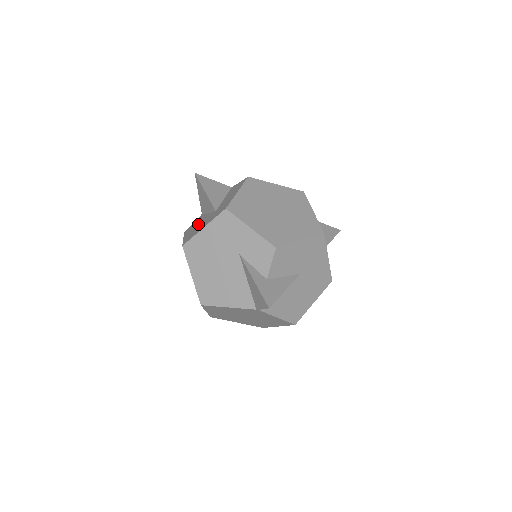
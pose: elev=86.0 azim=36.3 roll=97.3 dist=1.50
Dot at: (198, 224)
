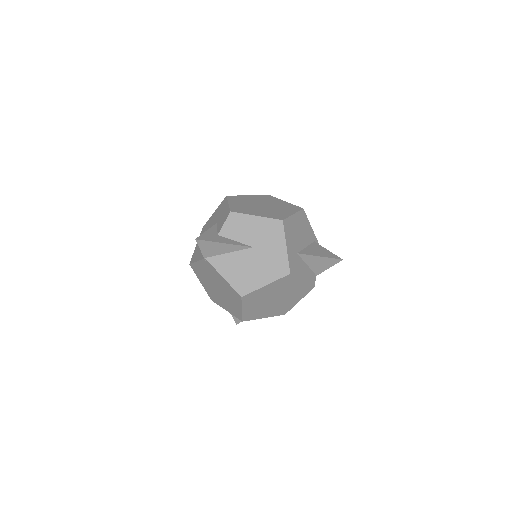
Dot at: occluded
